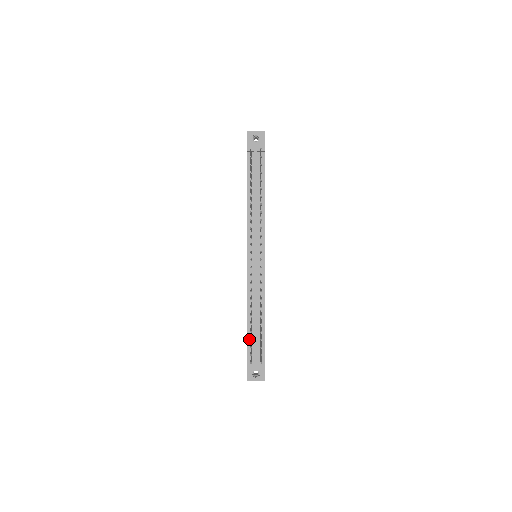
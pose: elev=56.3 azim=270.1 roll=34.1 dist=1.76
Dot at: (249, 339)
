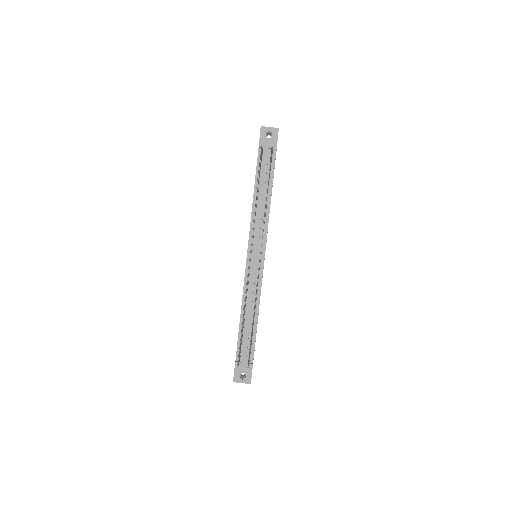
Dot at: (239, 340)
